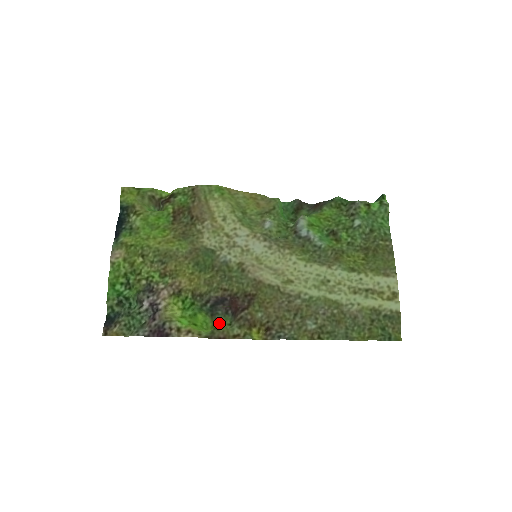
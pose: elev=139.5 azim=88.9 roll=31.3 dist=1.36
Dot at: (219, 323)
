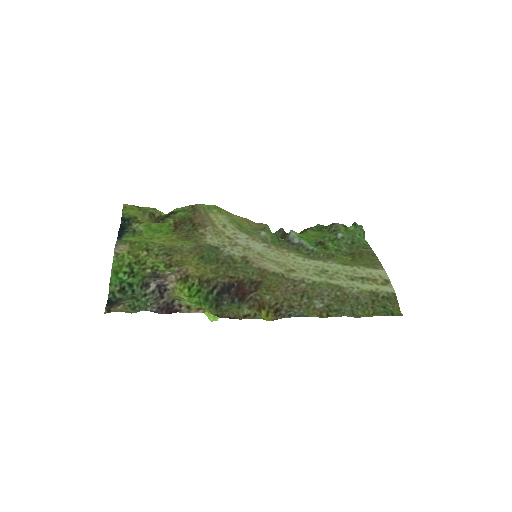
Dot at: (226, 309)
